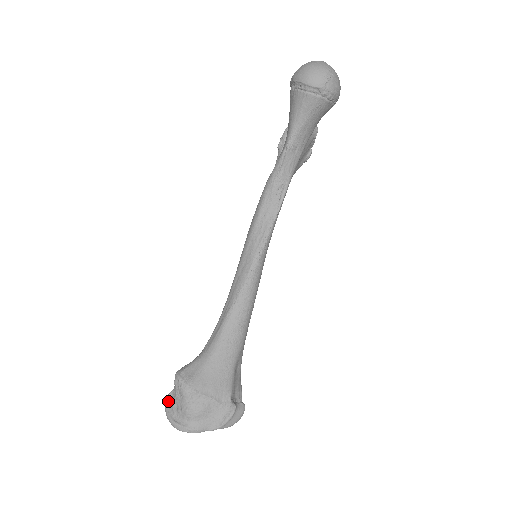
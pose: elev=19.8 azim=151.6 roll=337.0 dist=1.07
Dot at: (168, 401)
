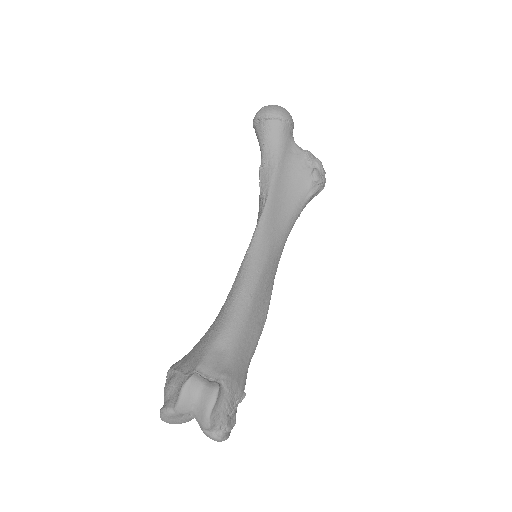
Dot at: occluded
